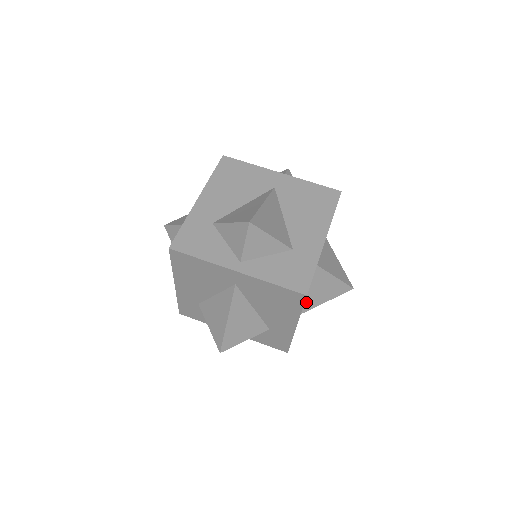
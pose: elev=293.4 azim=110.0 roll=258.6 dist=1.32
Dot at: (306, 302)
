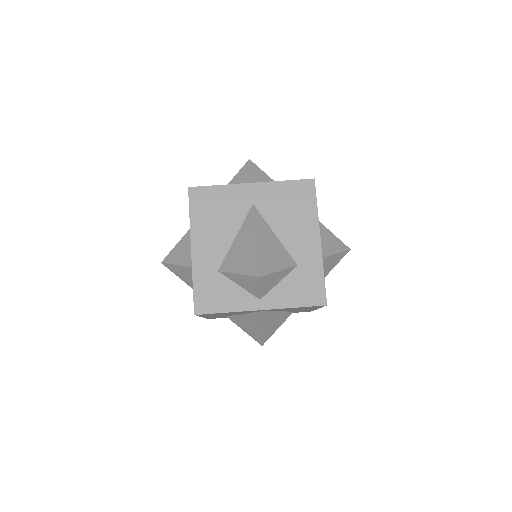
Dot at: occluded
